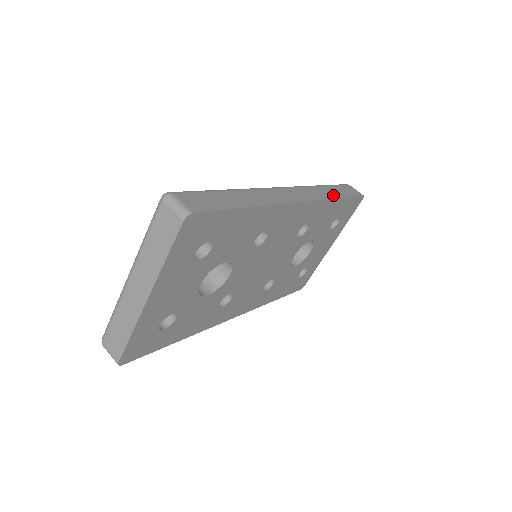
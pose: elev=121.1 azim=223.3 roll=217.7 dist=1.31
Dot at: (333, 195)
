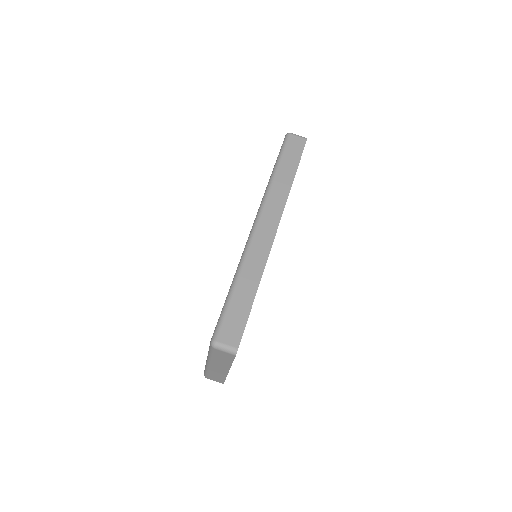
Dot at: (289, 181)
